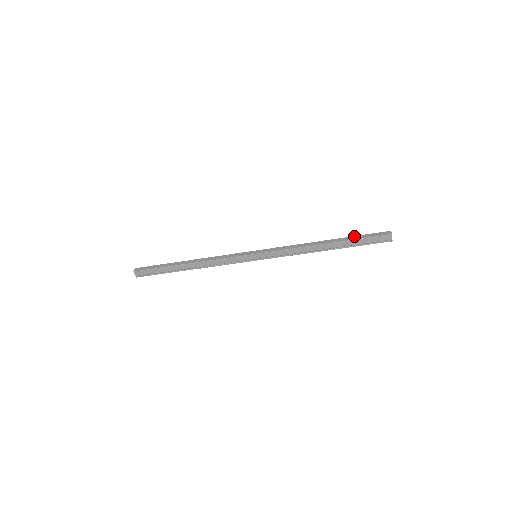
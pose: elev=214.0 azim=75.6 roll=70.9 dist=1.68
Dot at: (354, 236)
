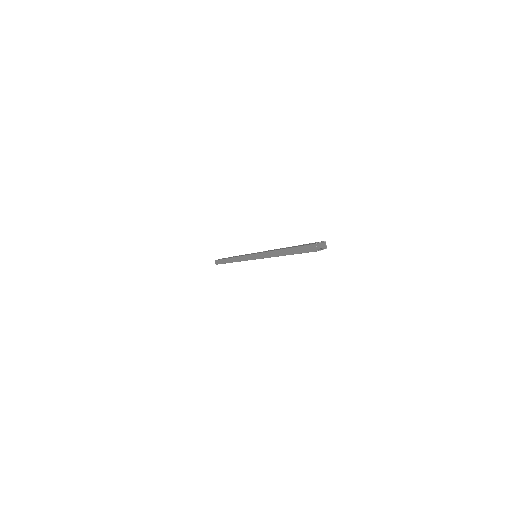
Dot at: (294, 248)
